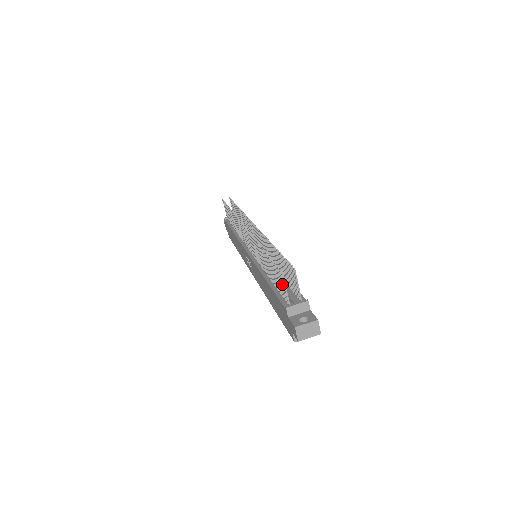
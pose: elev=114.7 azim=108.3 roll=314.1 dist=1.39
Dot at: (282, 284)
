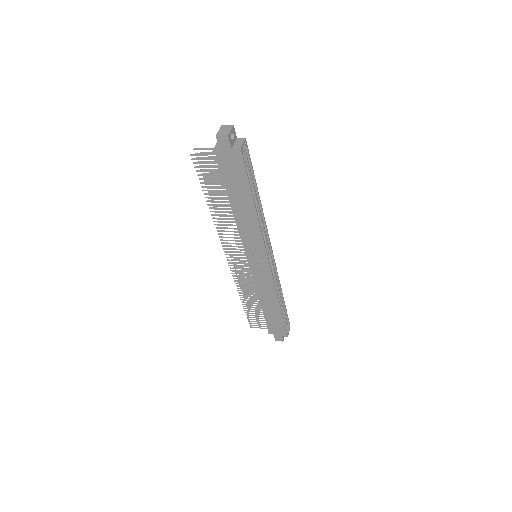
Dot at: occluded
